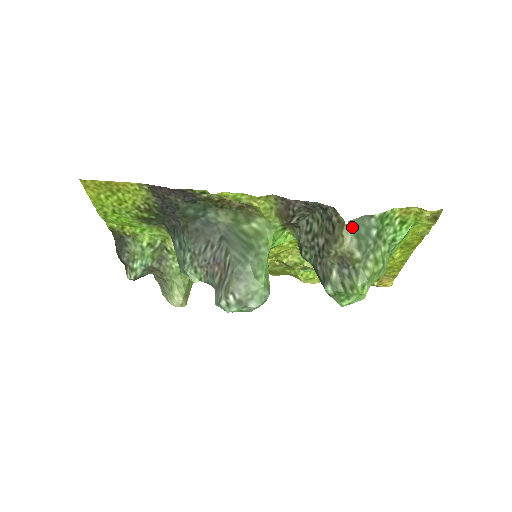
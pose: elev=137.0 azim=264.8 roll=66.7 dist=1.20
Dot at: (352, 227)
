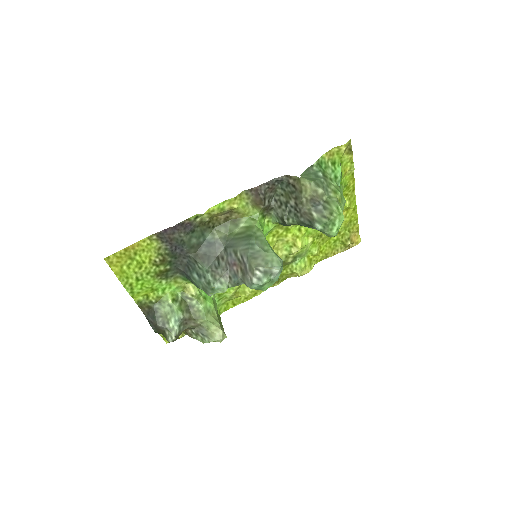
Dot at: (305, 177)
